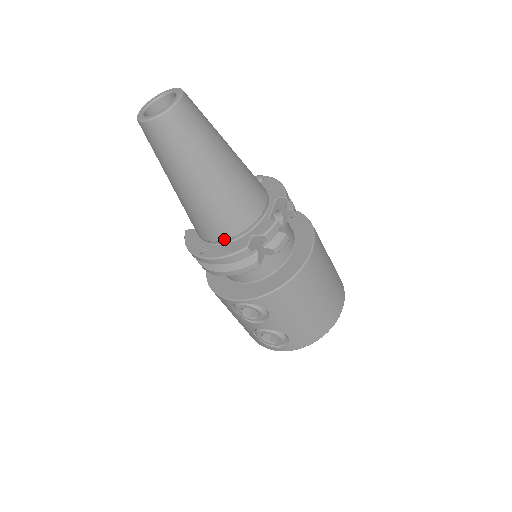
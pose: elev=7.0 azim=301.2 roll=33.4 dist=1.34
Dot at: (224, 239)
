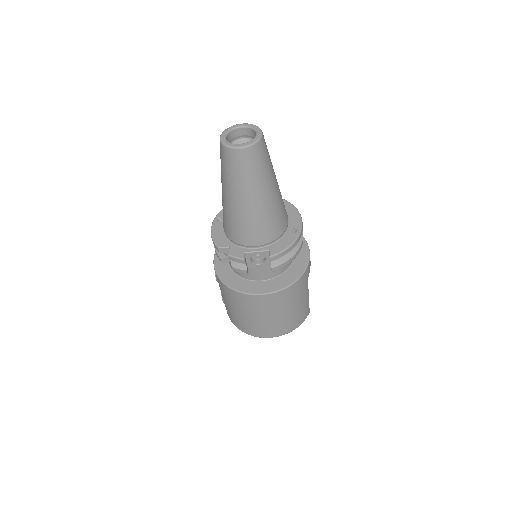
Dot at: (224, 229)
